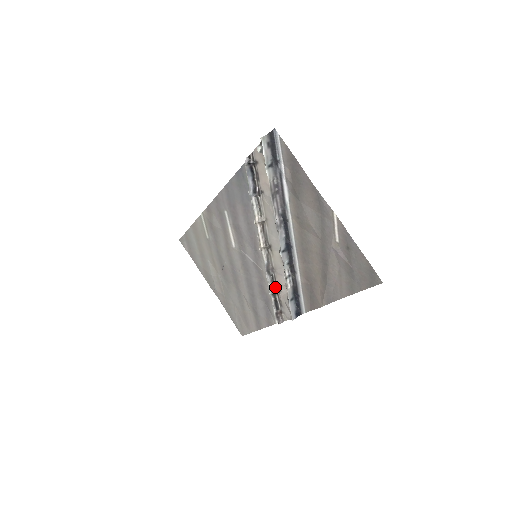
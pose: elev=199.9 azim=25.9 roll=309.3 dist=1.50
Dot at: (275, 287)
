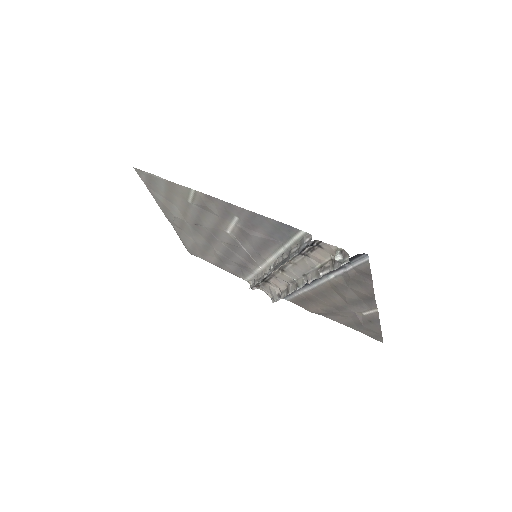
Dot at: (266, 279)
